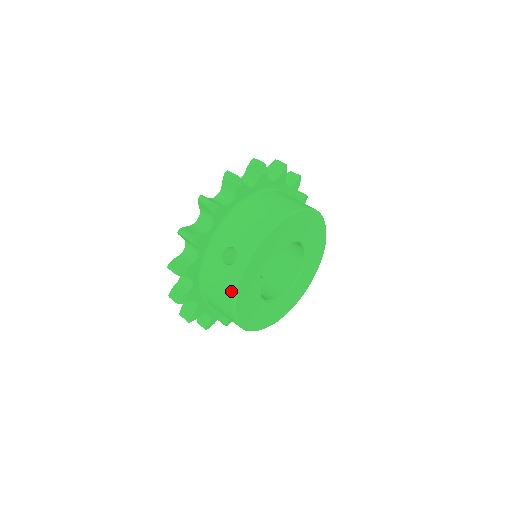
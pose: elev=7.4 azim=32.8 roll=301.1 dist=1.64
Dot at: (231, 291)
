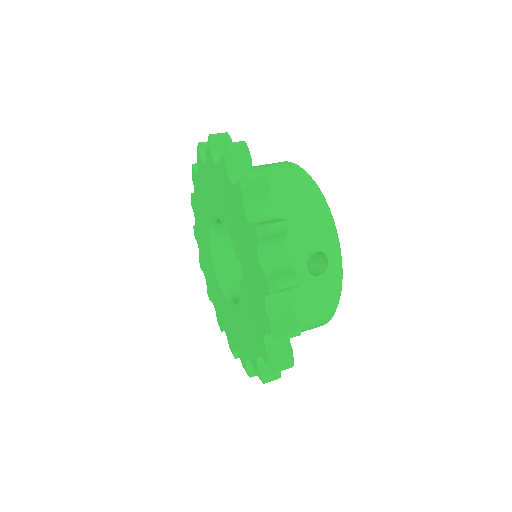
Dot at: (336, 295)
